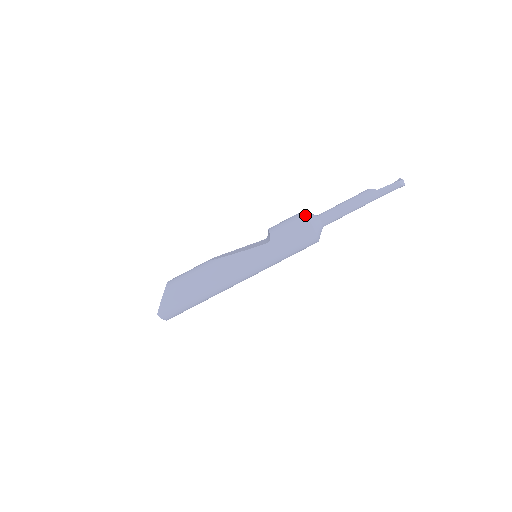
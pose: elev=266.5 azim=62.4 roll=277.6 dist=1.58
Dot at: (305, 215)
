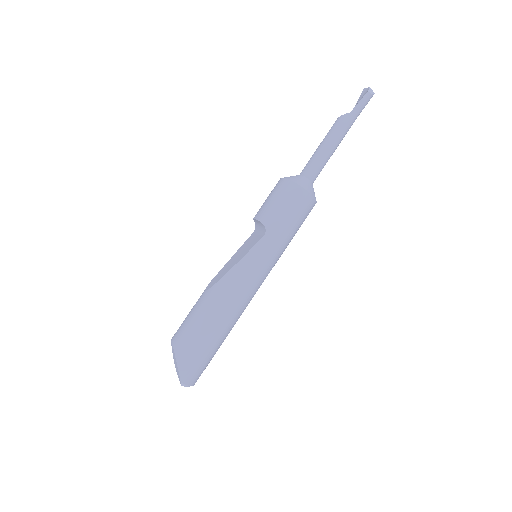
Dot at: (289, 181)
